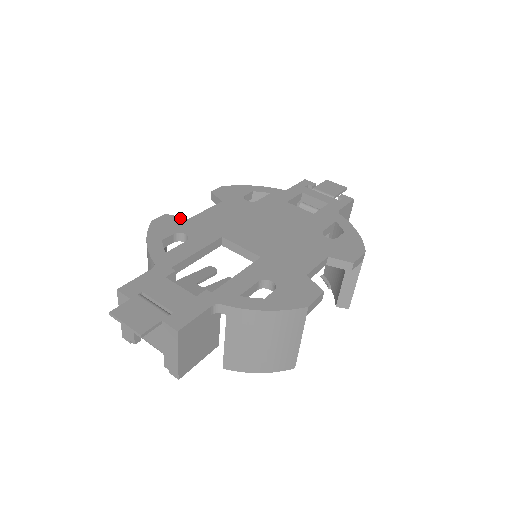
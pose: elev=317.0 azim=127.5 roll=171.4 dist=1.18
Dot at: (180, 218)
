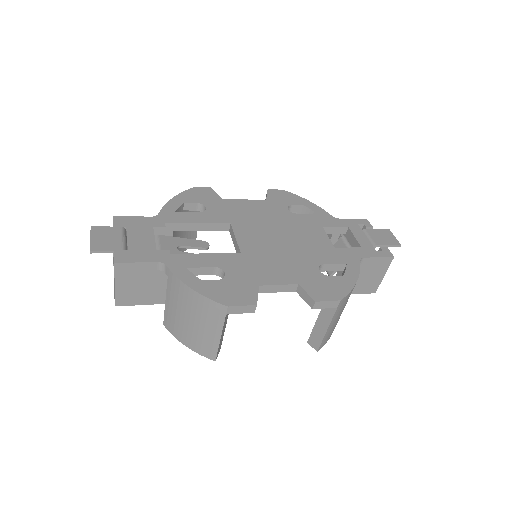
Dot at: (217, 195)
